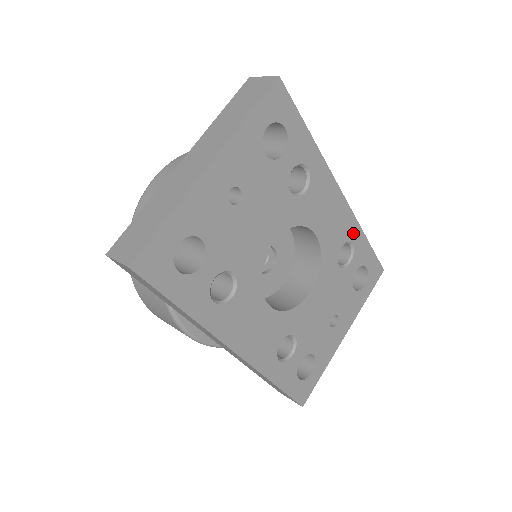
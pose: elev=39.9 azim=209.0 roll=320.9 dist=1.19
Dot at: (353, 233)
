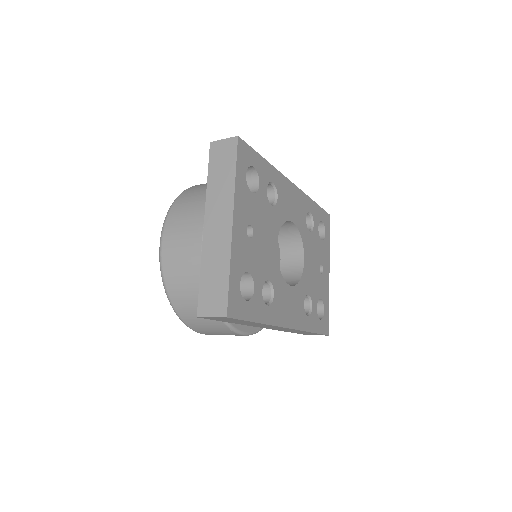
Dot at: (307, 205)
